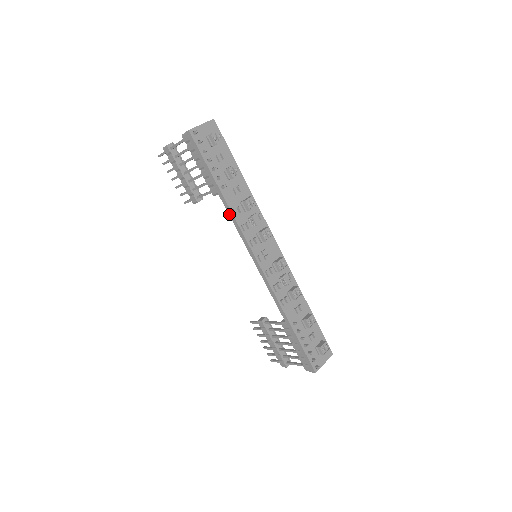
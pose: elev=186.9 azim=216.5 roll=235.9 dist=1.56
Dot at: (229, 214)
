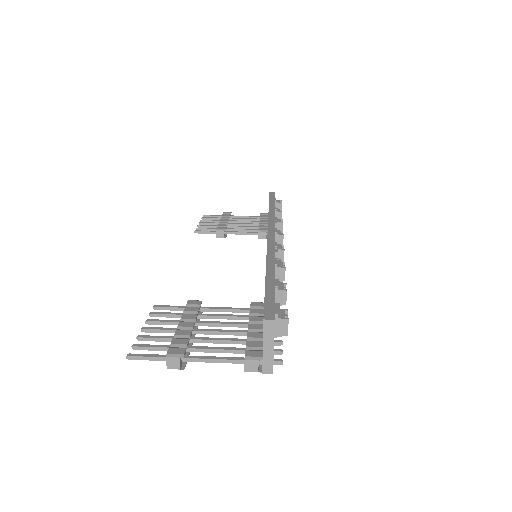
Dot at: occluded
